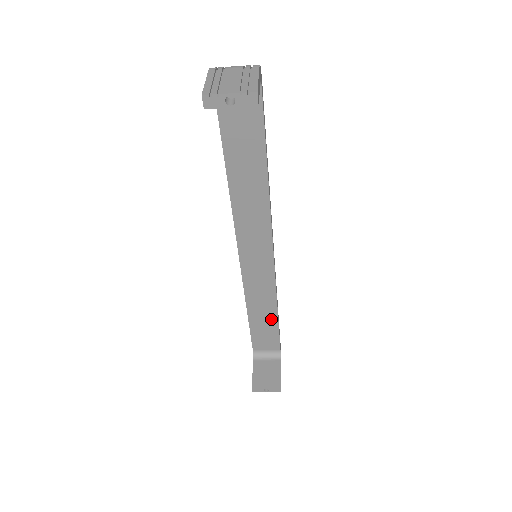
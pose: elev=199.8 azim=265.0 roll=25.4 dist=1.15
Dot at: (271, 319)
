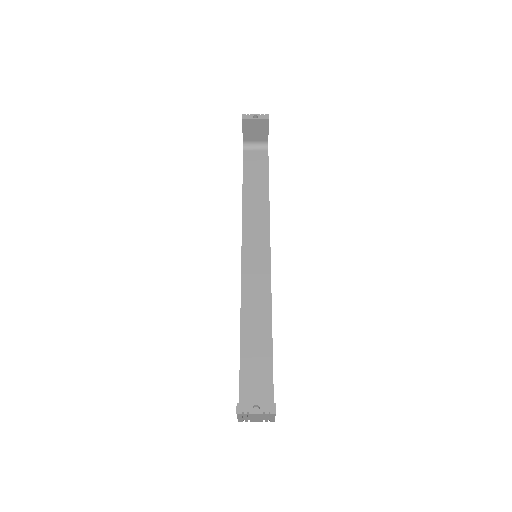
Dot at: (265, 342)
